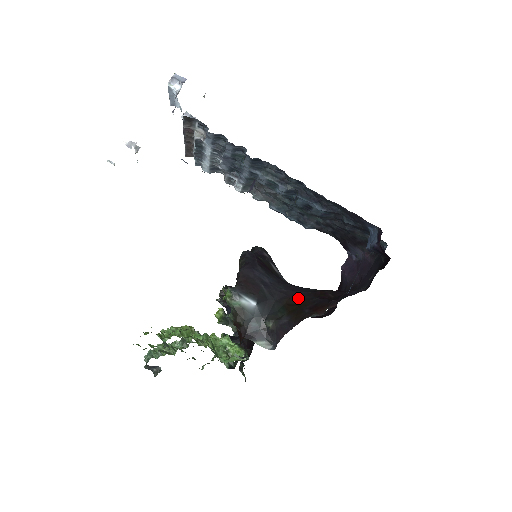
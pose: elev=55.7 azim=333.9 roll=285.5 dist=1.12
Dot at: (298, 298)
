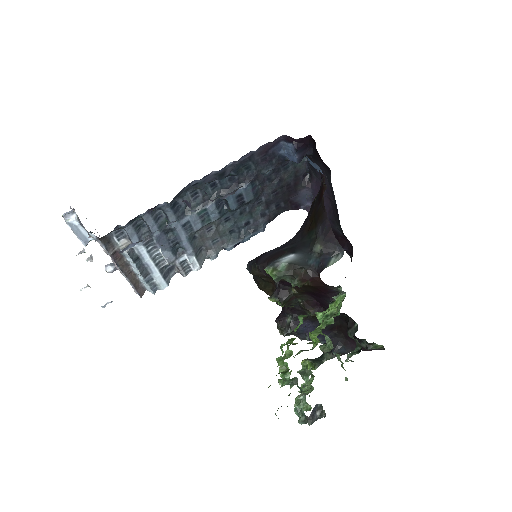
Dot at: (308, 220)
